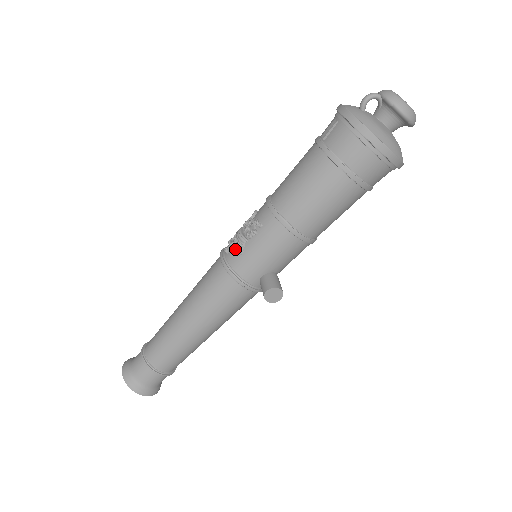
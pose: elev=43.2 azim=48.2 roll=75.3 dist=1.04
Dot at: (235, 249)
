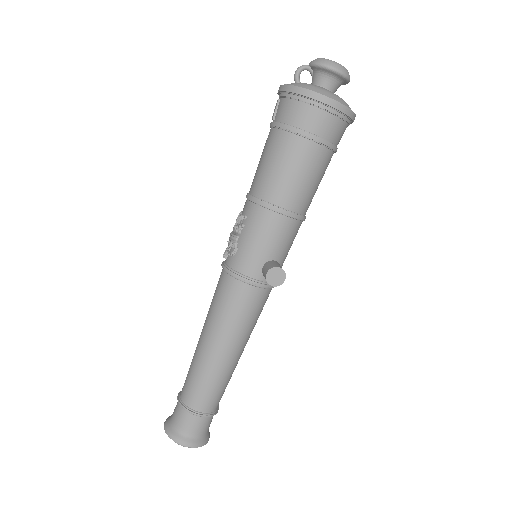
Dot at: (231, 251)
